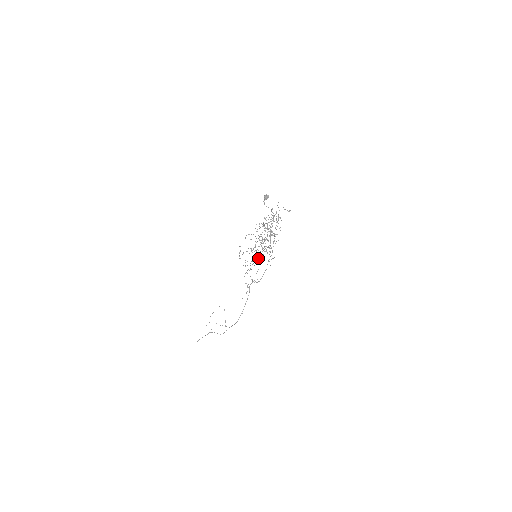
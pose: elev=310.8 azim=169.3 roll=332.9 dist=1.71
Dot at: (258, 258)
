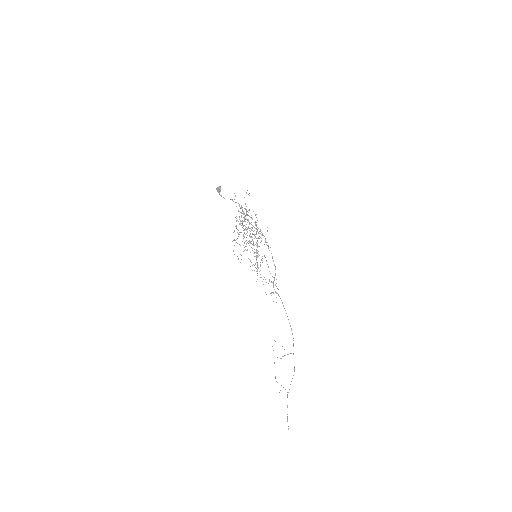
Dot at: occluded
